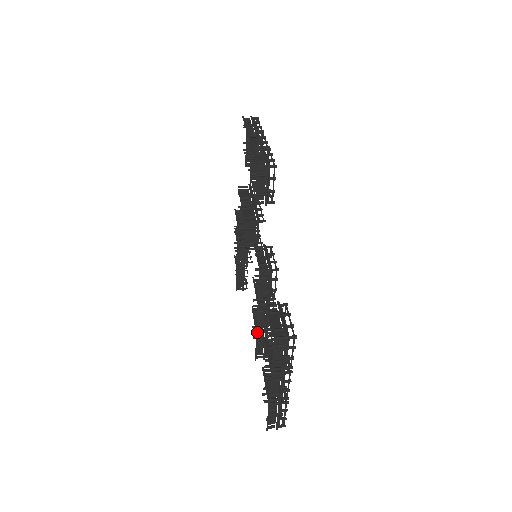
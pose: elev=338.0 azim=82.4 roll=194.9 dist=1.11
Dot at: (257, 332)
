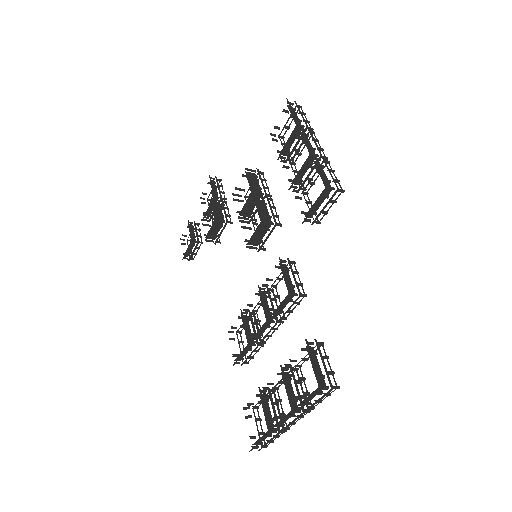
Dot at: (250, 344)
